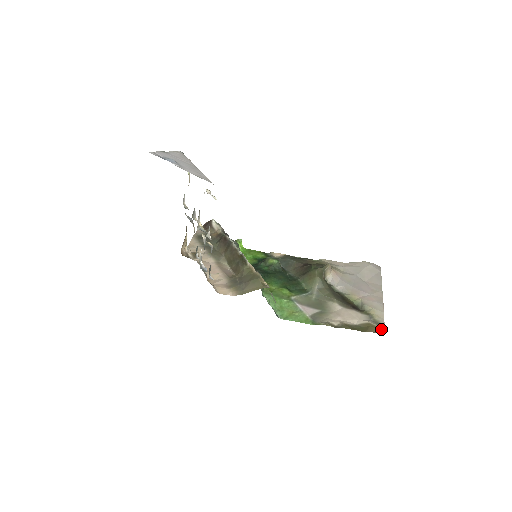
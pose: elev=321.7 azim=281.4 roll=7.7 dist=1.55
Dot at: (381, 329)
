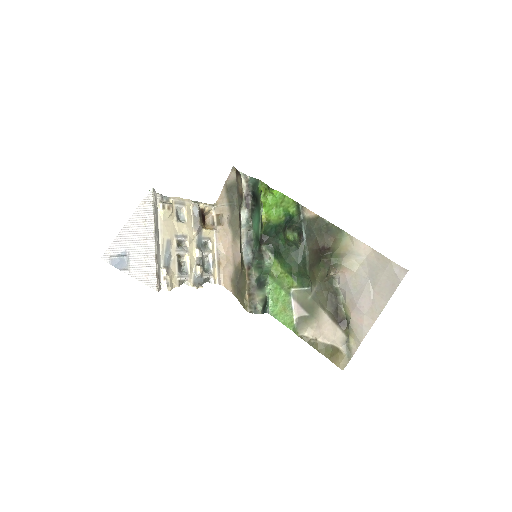
Dot at: (345, 360)
